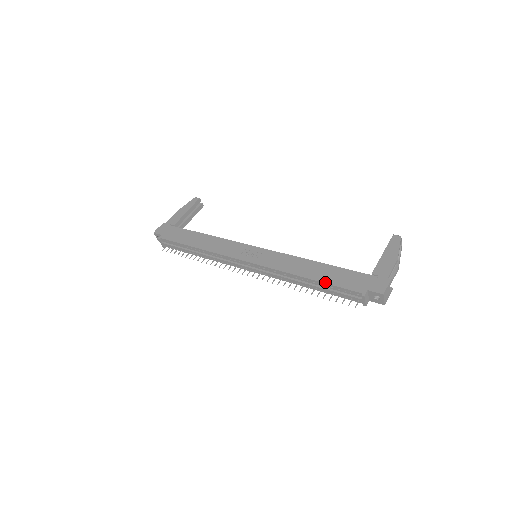
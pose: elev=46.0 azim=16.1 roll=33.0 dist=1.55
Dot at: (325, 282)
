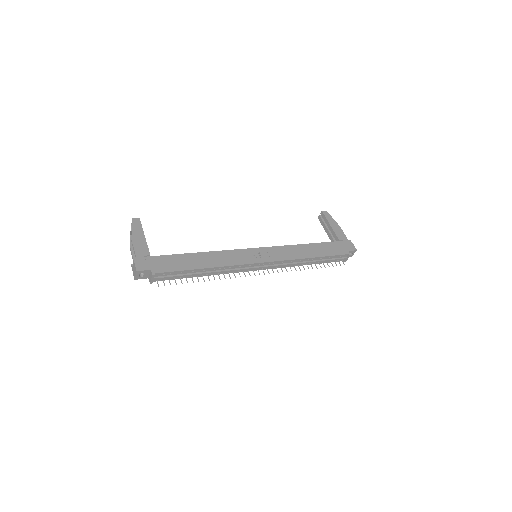
Dot at: (326, 256)
